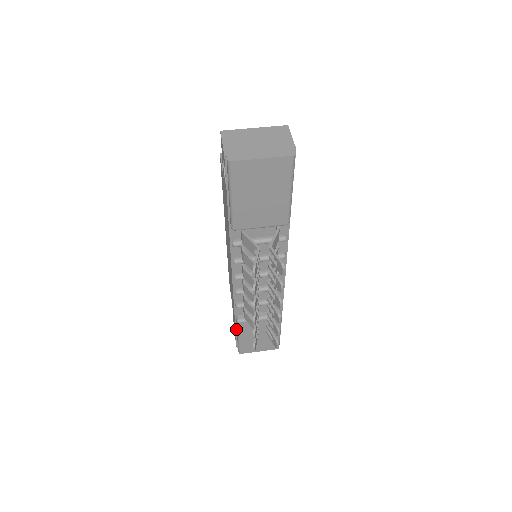
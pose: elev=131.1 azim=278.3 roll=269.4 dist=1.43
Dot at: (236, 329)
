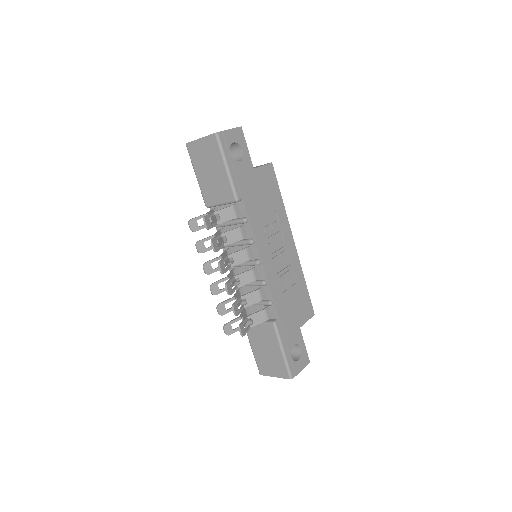
Dot at: occluded
